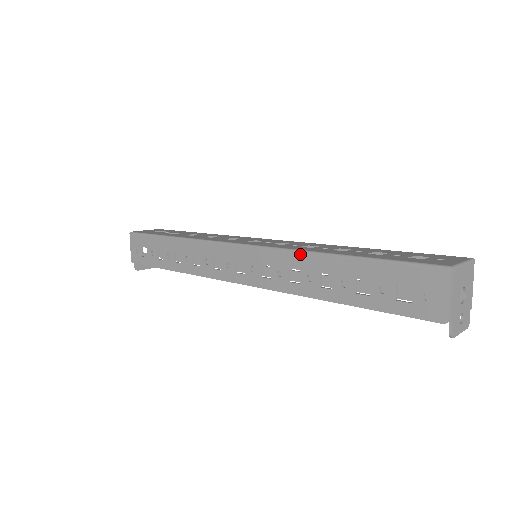
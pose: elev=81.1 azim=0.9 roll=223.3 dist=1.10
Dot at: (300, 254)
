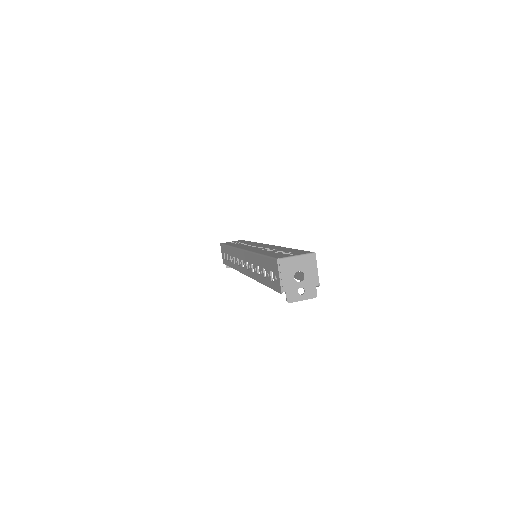
Dot at: (251, 254)
